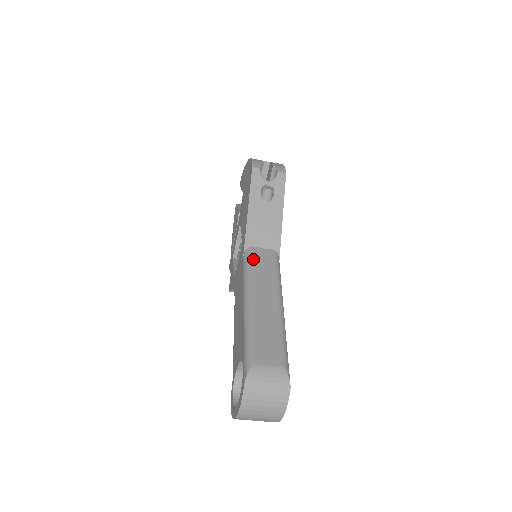
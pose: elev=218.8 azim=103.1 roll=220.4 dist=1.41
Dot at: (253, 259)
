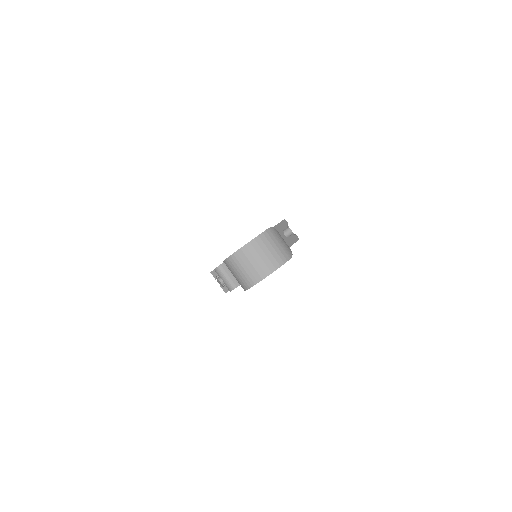
Dot at: occluded
